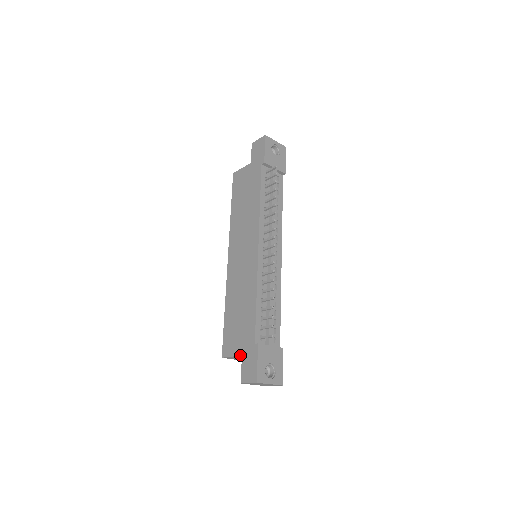
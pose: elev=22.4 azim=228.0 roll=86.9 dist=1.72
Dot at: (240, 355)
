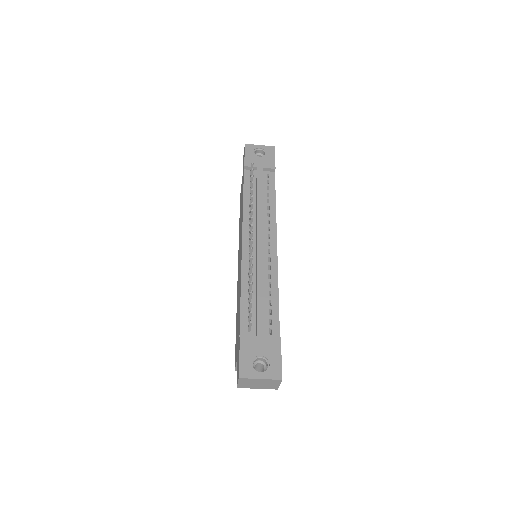
Dot at: (237, 358)
